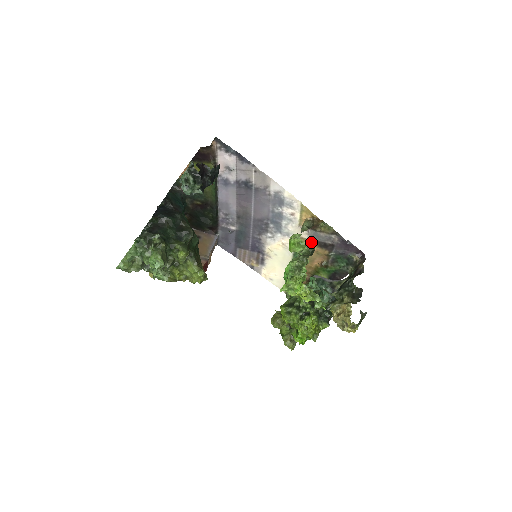
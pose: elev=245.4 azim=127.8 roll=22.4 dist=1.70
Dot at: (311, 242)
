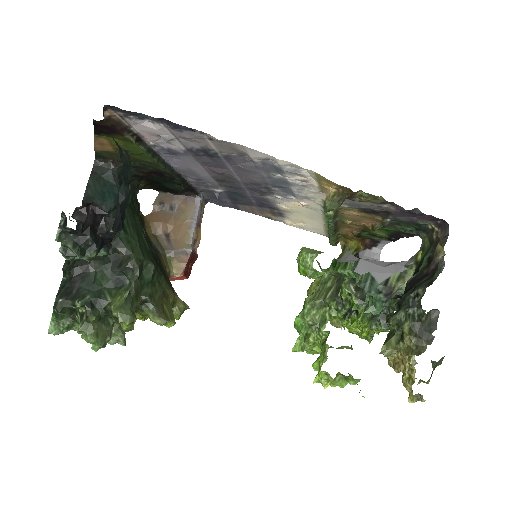
Dot at: (348, 208)
